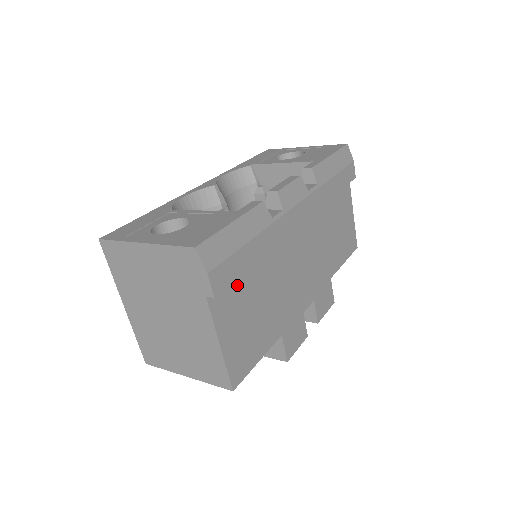
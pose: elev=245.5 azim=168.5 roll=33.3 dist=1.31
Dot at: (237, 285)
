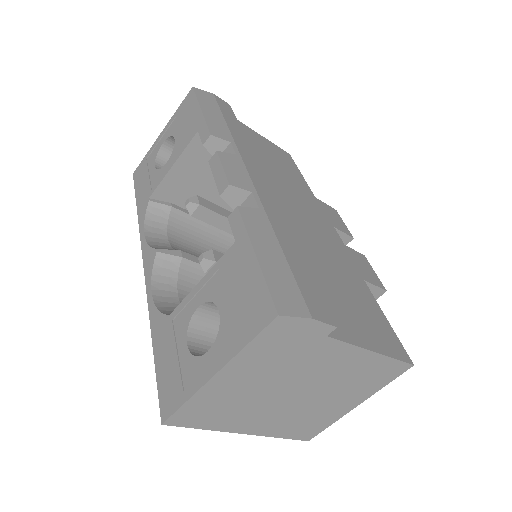
Dot at: occluded
